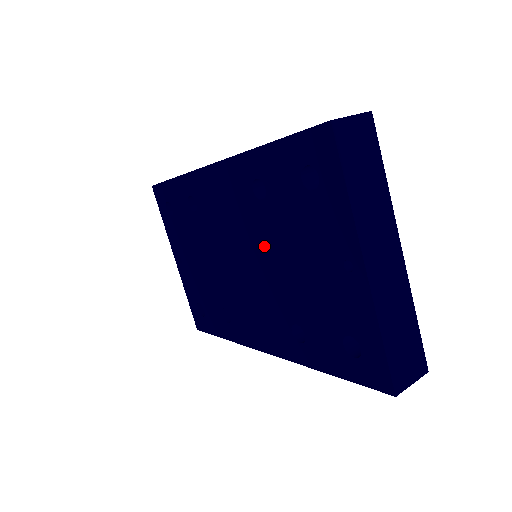
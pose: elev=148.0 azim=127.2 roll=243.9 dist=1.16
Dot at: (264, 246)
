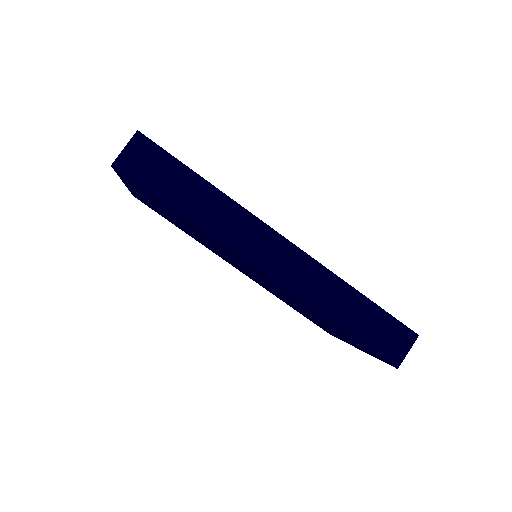
Dot at: occluded
